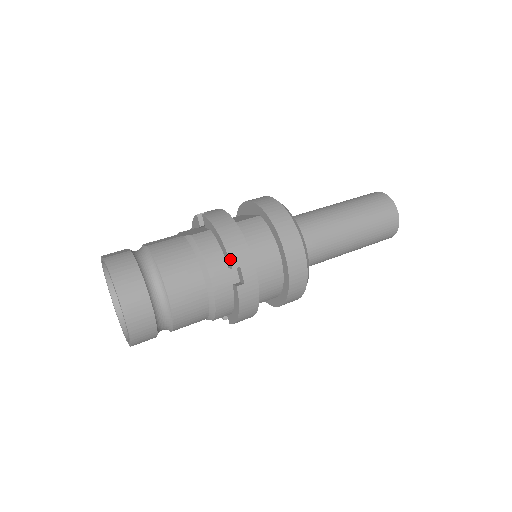
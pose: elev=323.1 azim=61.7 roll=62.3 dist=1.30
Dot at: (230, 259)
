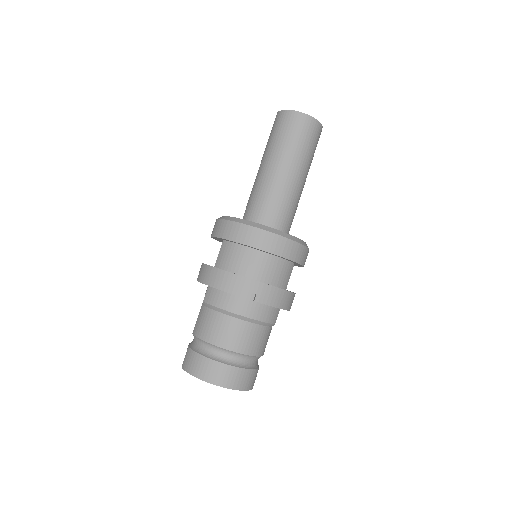
Dot at: (232, 293)
